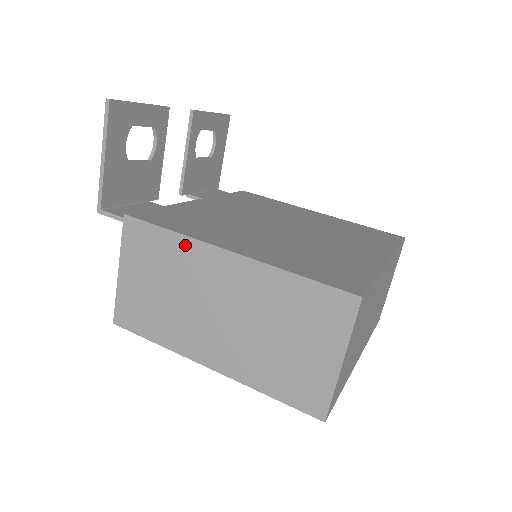
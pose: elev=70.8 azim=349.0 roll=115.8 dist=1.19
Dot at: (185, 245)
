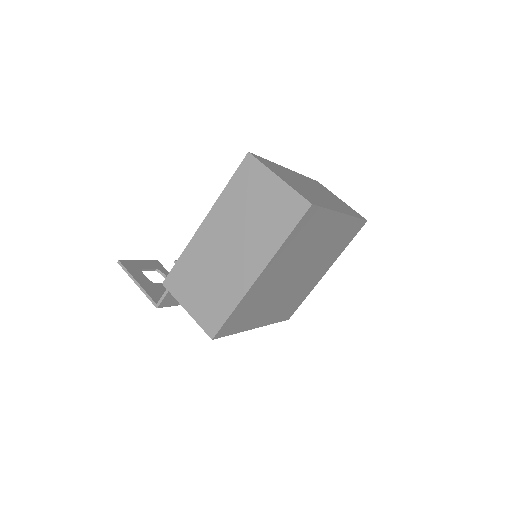
Dot at: (190, 250)
